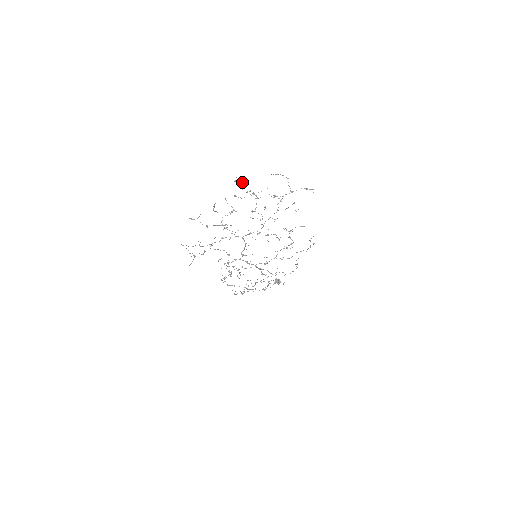
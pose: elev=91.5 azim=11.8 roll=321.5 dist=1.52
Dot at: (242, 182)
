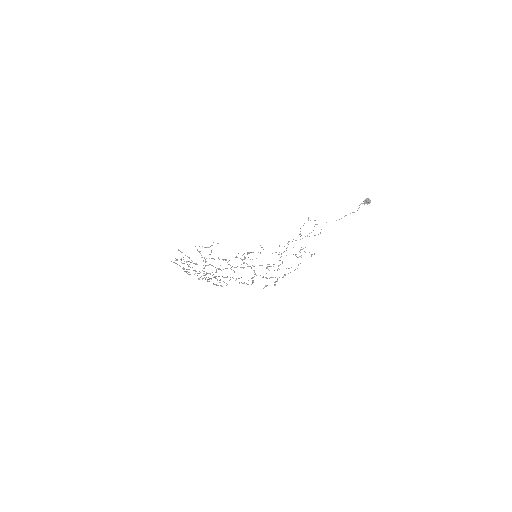
Dot at: occluded
